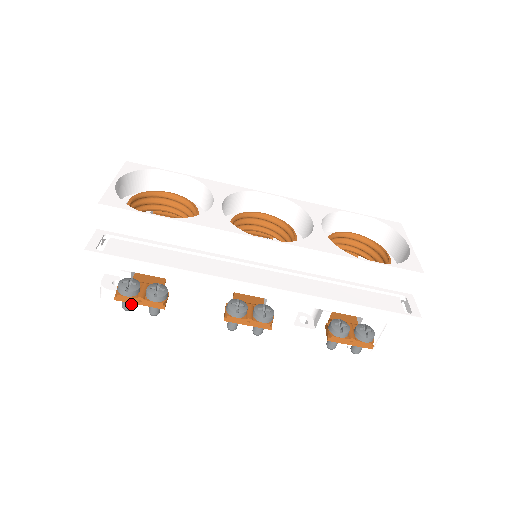
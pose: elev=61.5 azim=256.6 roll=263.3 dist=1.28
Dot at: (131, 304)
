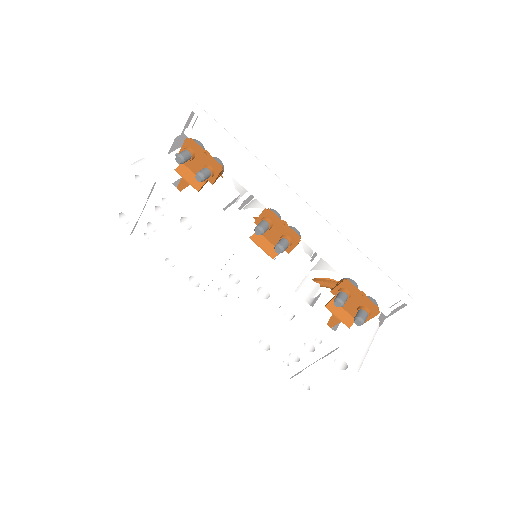
Dot at: (188, 157)
